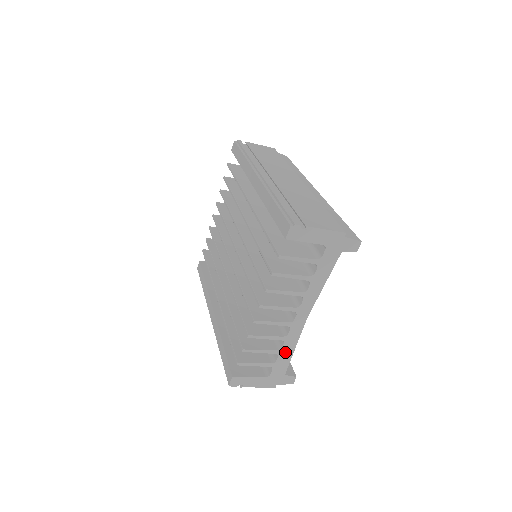
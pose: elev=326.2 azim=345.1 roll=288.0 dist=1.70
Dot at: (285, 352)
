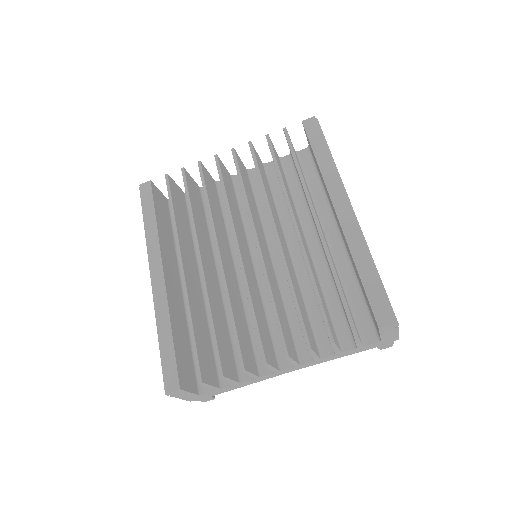
Dot at: (240, 384)
